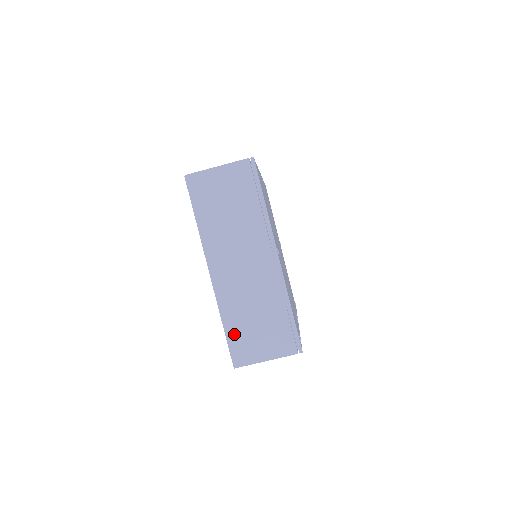
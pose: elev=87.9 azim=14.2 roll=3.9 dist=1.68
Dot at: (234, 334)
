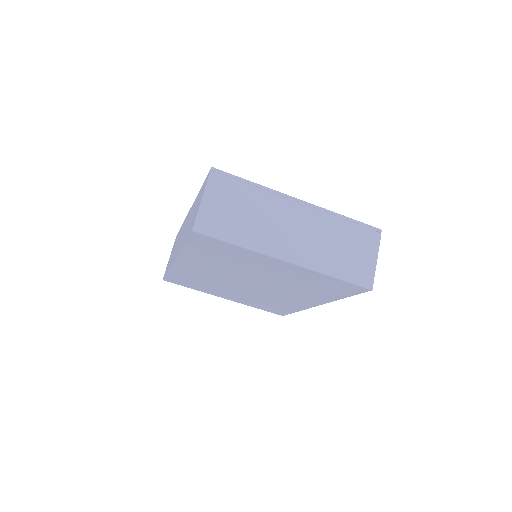
Dot at: (346, 273)
